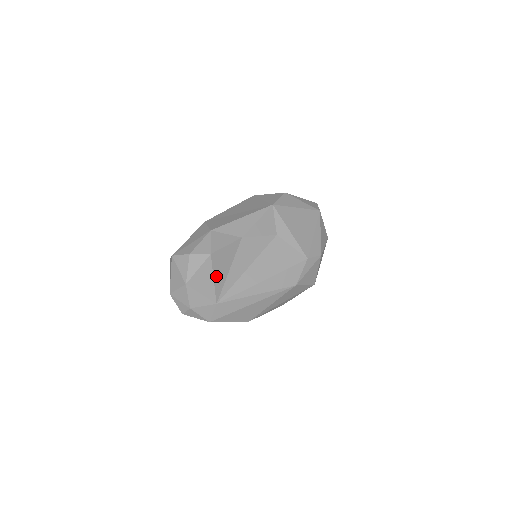
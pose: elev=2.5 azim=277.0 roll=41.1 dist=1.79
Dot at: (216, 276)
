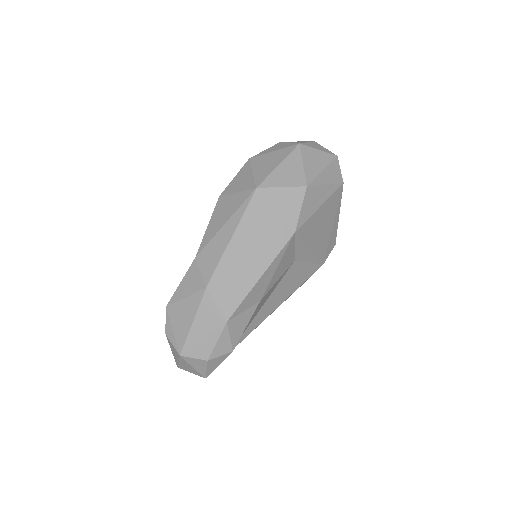
Dot at: occluded
